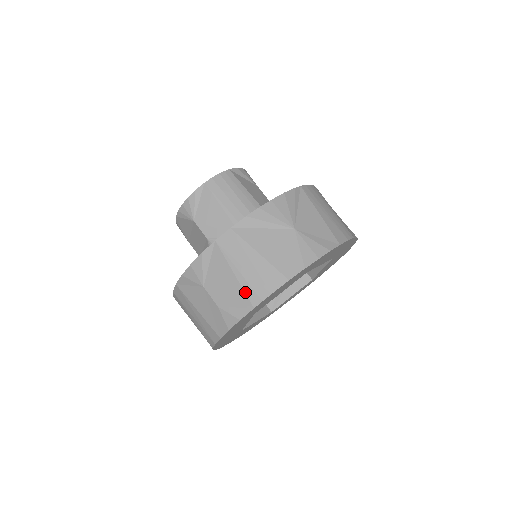
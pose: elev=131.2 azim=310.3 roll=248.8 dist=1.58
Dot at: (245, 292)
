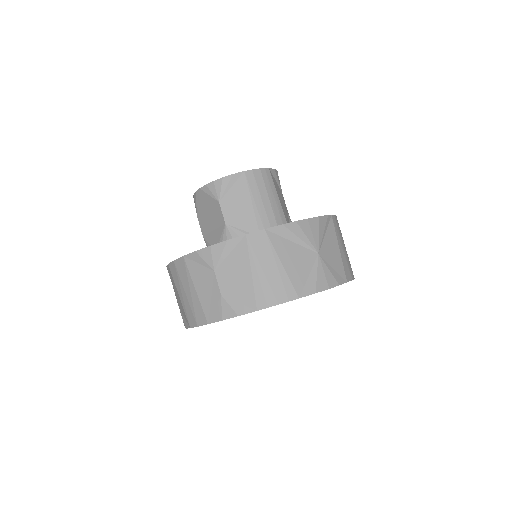
Dot at: (255, 293)
